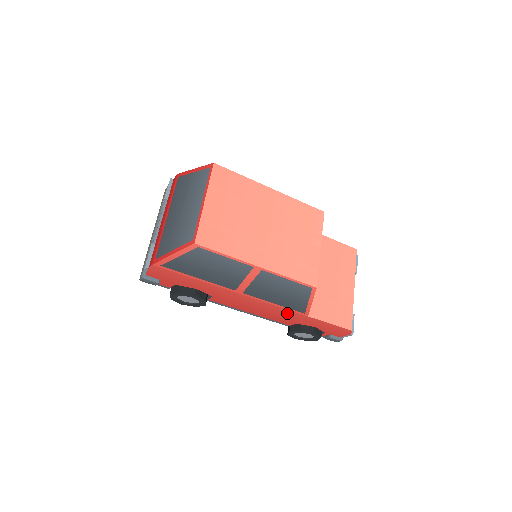
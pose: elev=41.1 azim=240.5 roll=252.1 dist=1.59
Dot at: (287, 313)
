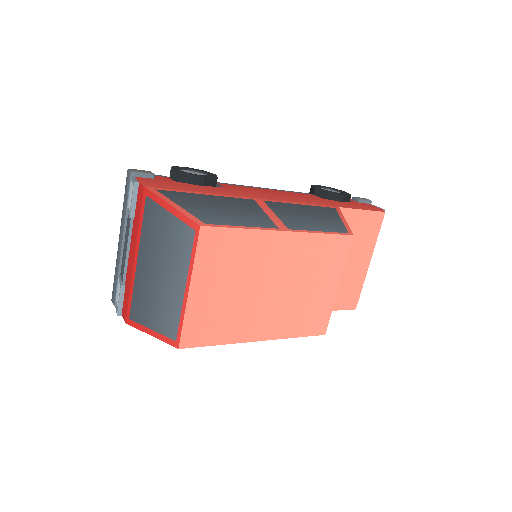
Dot at: occluded
